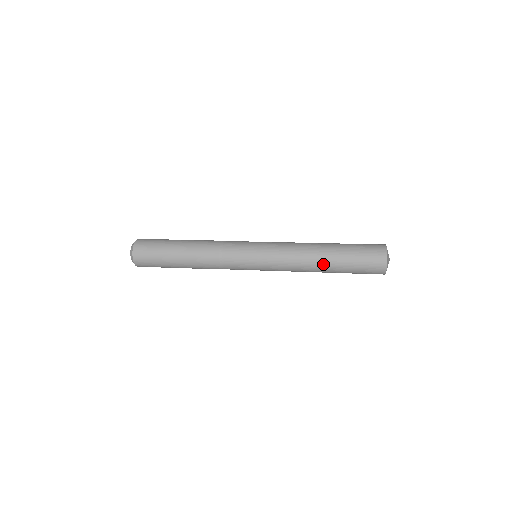
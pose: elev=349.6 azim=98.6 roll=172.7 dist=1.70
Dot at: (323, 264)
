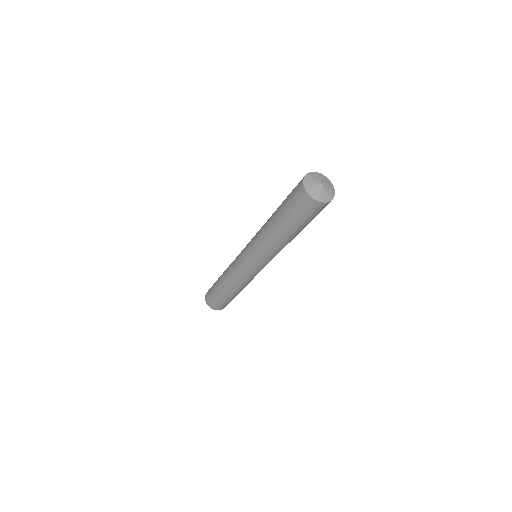
Dot at: (275, 230)
